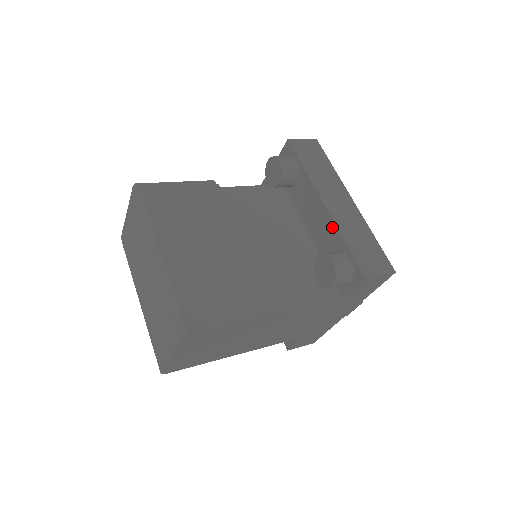
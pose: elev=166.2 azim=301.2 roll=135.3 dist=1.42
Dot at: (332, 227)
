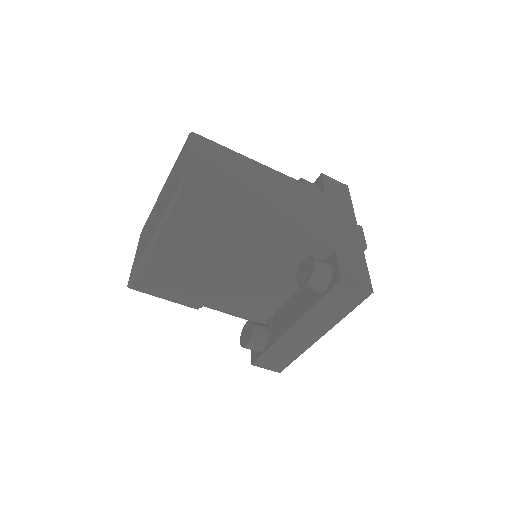
Dot at: occluded
